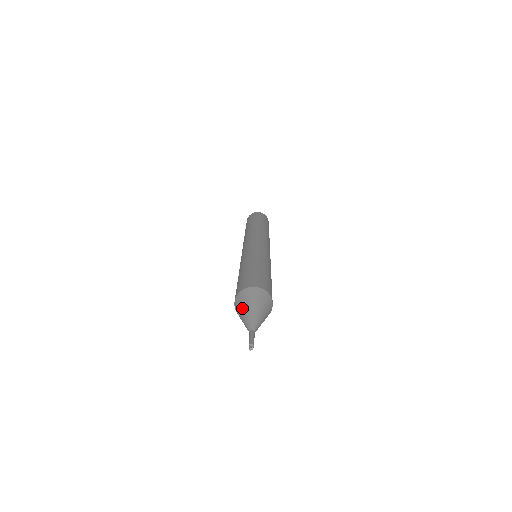
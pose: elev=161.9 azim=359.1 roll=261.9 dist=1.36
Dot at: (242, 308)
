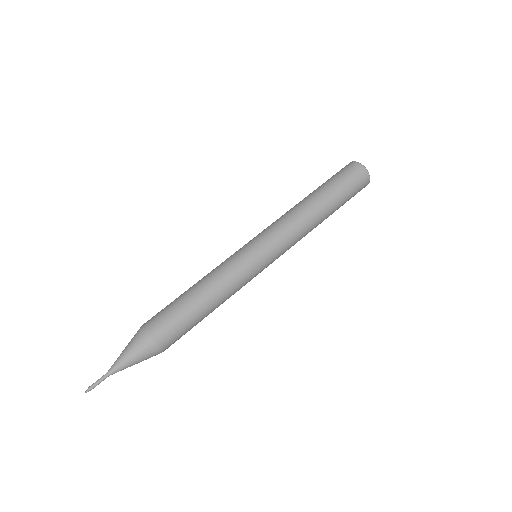
Dot at: occluded
